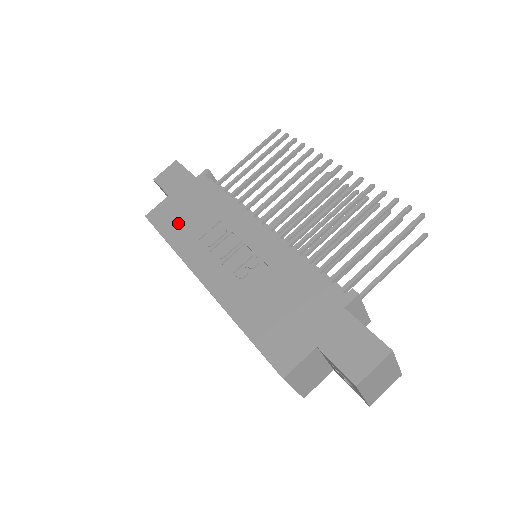
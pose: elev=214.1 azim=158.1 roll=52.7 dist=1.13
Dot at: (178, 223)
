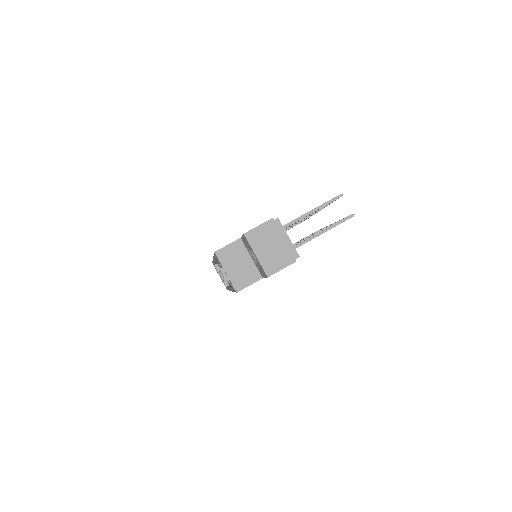
Dot at: occluded
